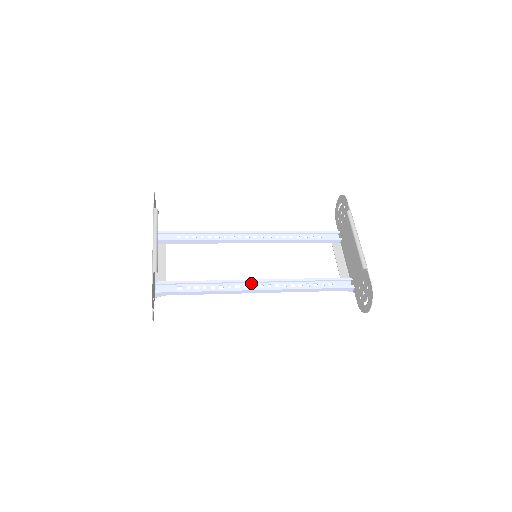
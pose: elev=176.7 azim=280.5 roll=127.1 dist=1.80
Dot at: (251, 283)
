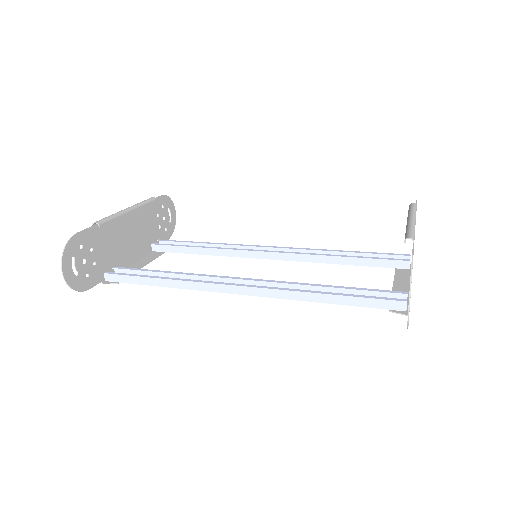
Dot at: occluded
